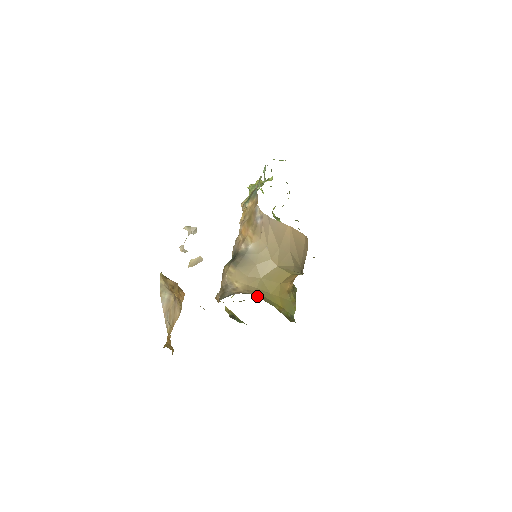
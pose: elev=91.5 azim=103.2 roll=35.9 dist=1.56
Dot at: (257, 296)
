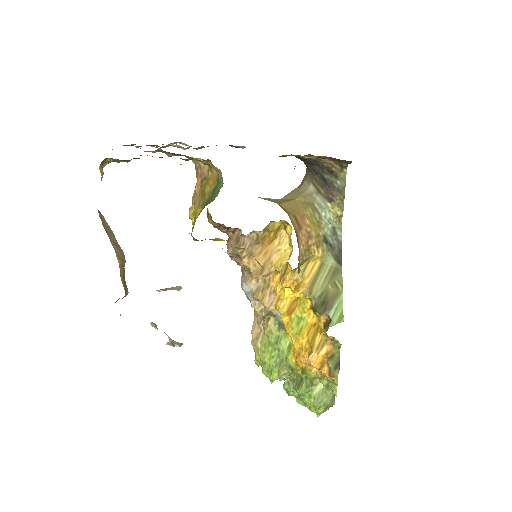
Dot at: occluded
